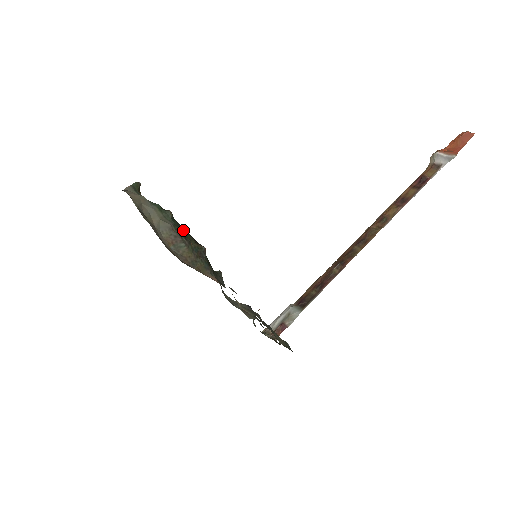
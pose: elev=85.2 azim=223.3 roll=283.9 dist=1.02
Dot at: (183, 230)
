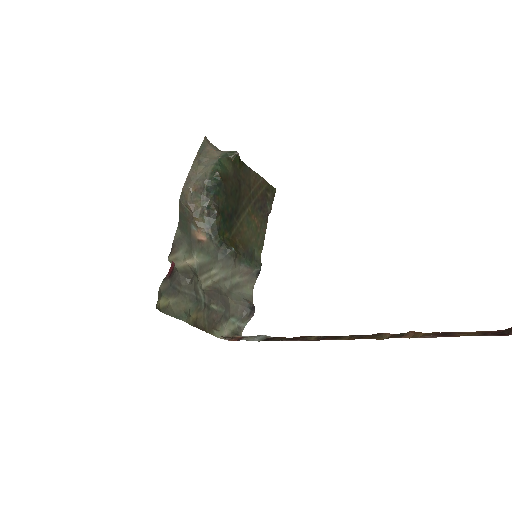
Dot at: (213, 190)
